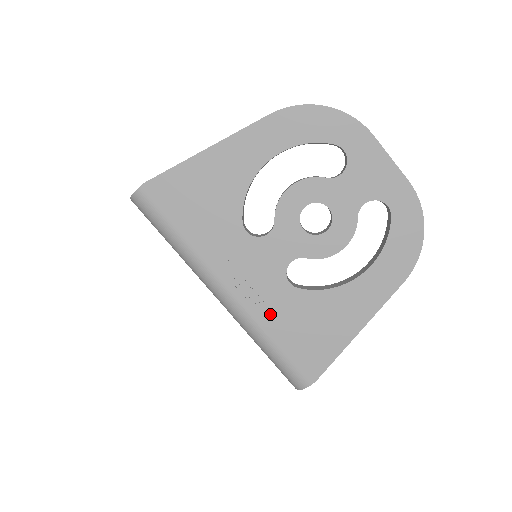
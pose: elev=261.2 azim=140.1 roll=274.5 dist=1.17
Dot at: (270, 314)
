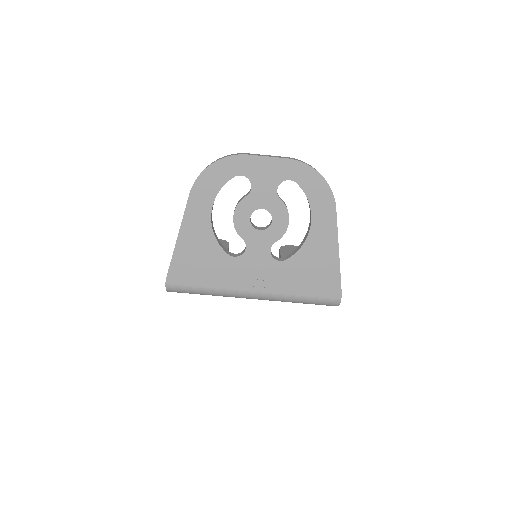
Dot at: (286, 284)
